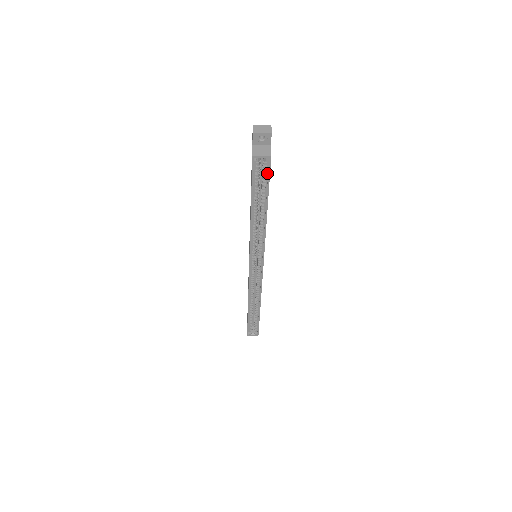
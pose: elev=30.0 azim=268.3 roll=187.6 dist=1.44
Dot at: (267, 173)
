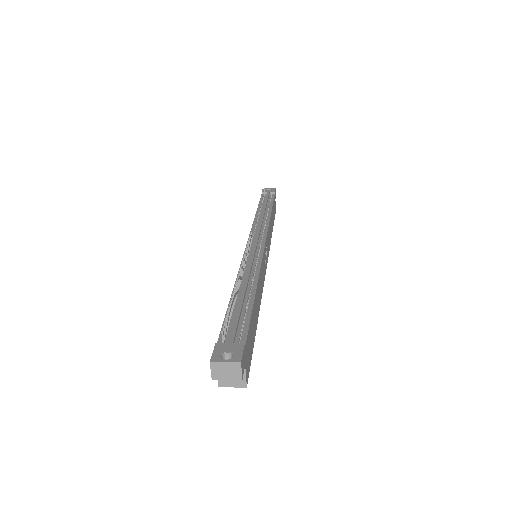
Dot at: occluded
